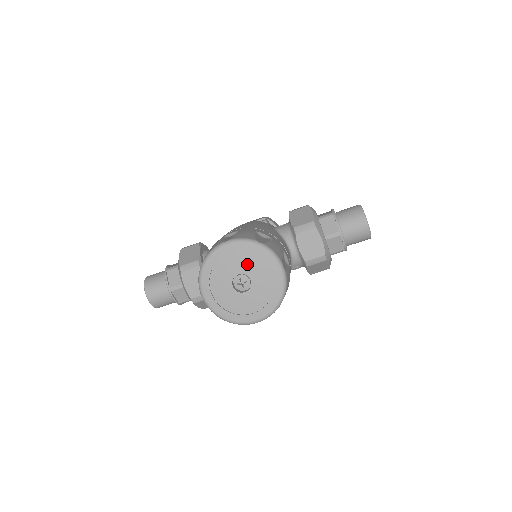
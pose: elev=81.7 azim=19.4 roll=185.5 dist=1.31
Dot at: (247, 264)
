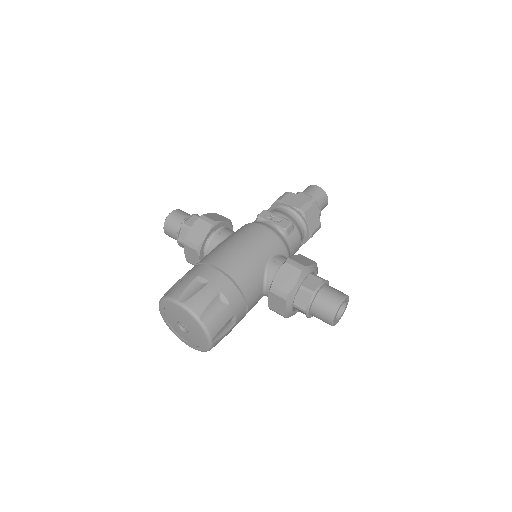
Dot at: (189, 323)
